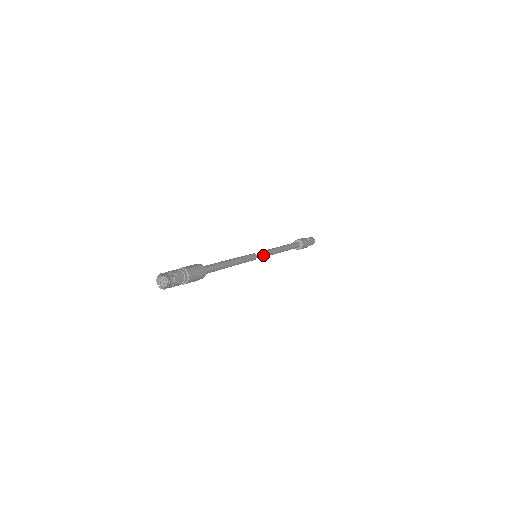
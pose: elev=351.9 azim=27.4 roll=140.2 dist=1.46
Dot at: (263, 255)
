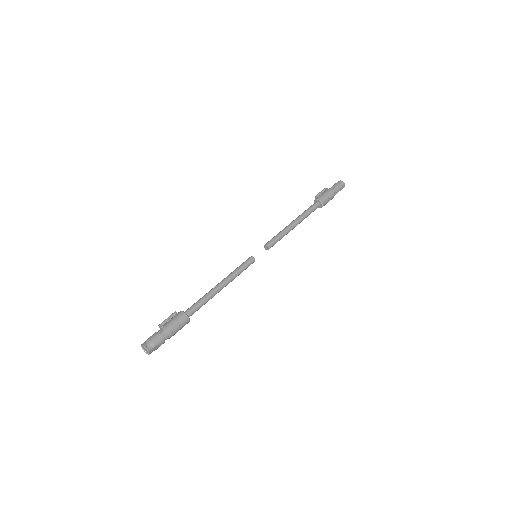
Dot at: (266, 248)
